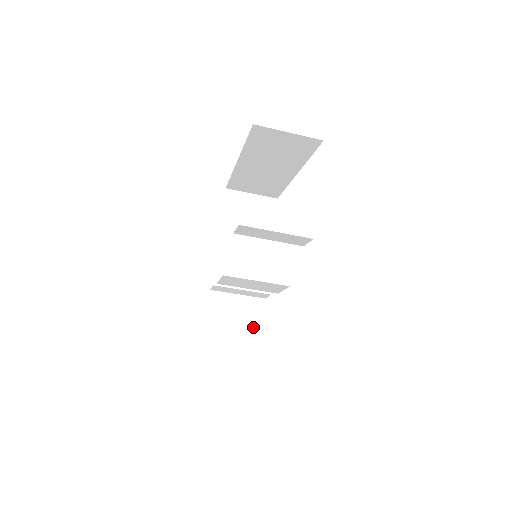
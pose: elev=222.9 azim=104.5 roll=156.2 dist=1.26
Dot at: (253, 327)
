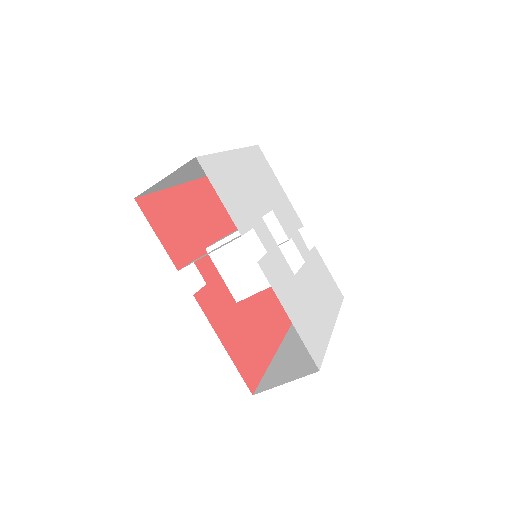
Dot at: occluded
